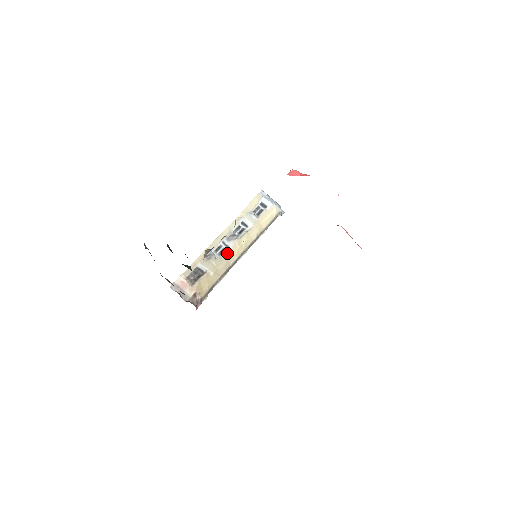
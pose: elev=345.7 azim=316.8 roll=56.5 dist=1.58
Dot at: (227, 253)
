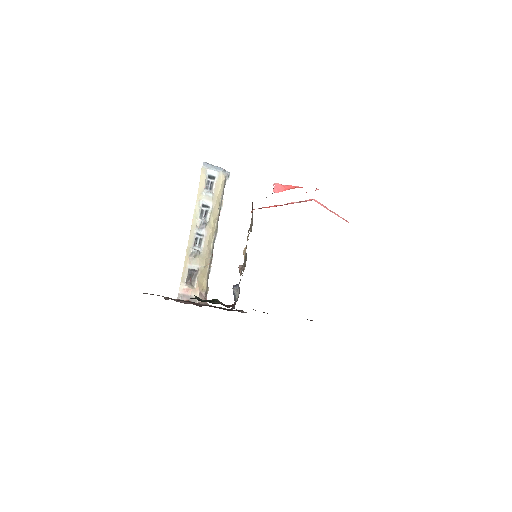
Dot at: (205, 242)
